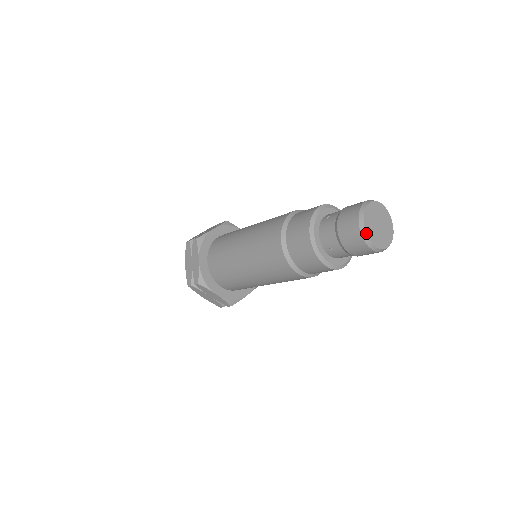
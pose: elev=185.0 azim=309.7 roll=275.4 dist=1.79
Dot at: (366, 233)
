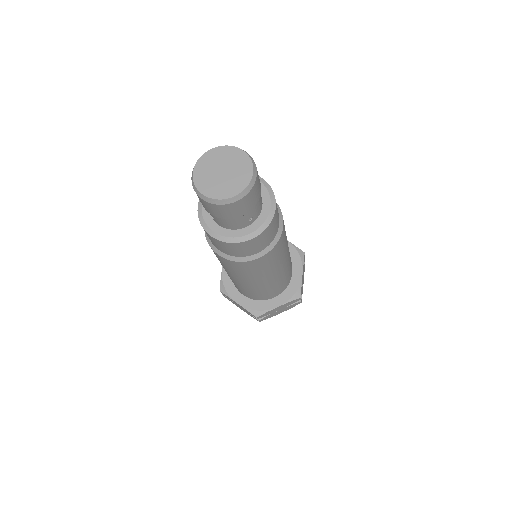
Dot at: (193, 182)
